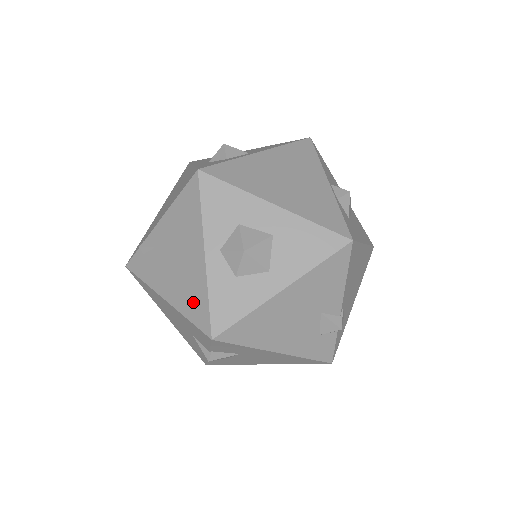
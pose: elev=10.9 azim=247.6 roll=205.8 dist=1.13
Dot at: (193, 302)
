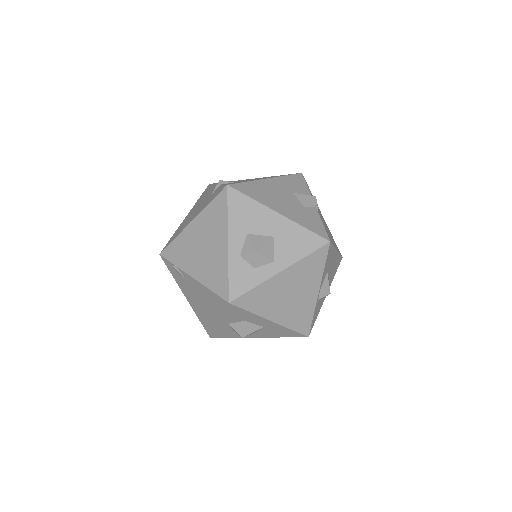
Dot at: (204, 321)
